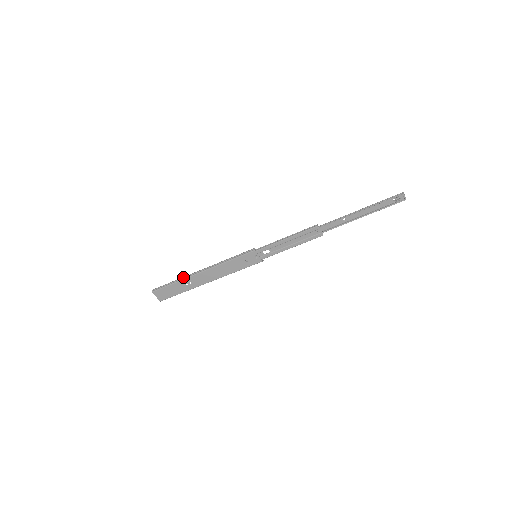
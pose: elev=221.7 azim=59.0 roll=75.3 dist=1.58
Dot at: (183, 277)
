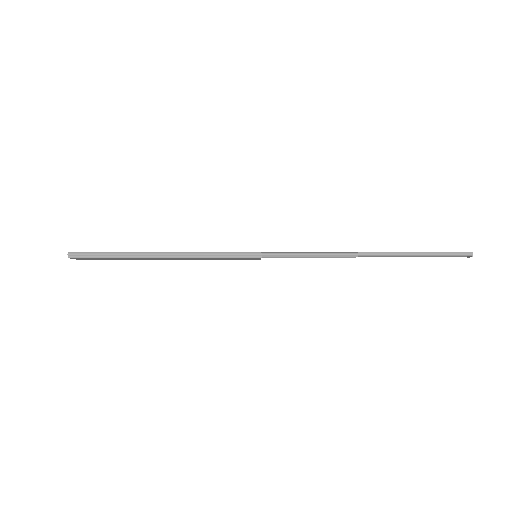
Dot at: (131, 254)
